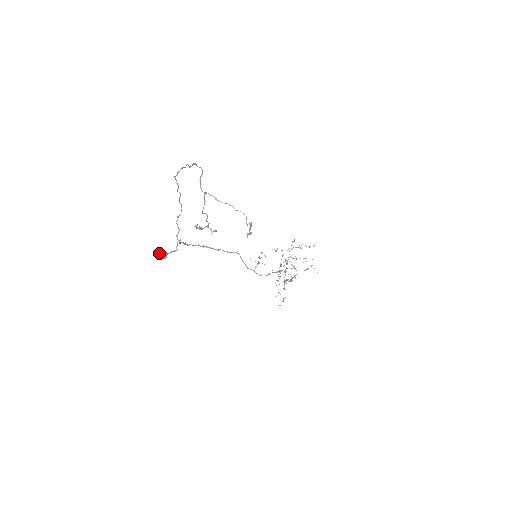
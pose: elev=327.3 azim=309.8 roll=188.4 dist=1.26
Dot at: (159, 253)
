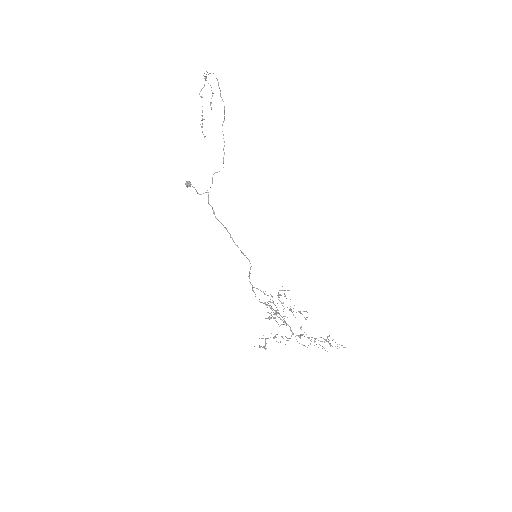
Dot at: (187, 181)
